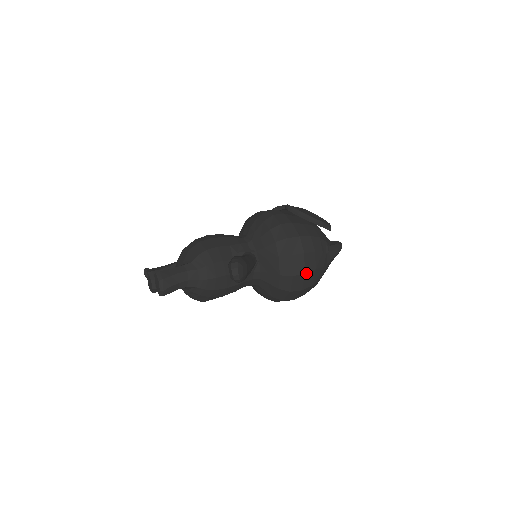
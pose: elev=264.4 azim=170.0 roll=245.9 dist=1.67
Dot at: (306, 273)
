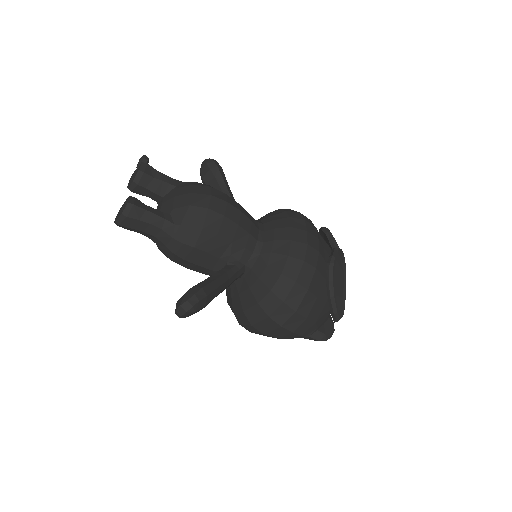
Dot at: (266, 334)
